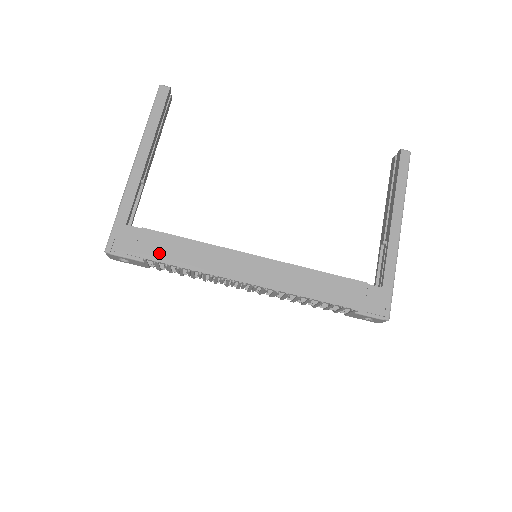
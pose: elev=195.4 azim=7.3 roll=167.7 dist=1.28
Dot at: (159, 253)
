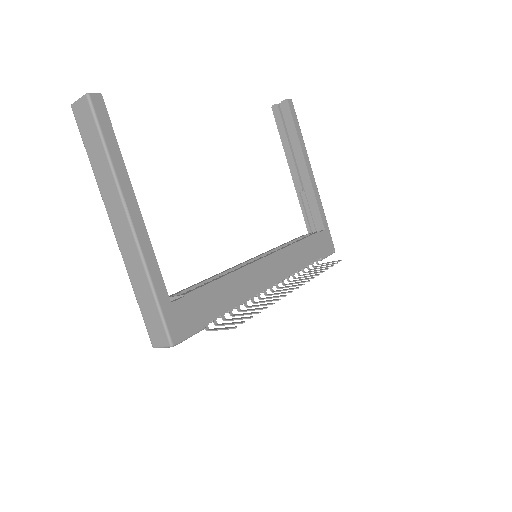
Dot at: (211, 310)
